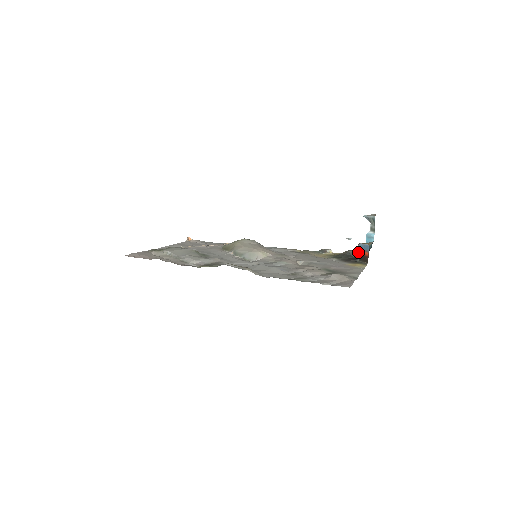
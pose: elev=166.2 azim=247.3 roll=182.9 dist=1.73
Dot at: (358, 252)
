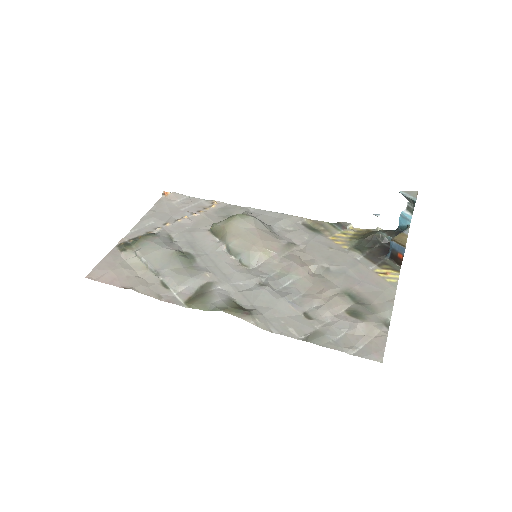
Dot at: (387, 236)
